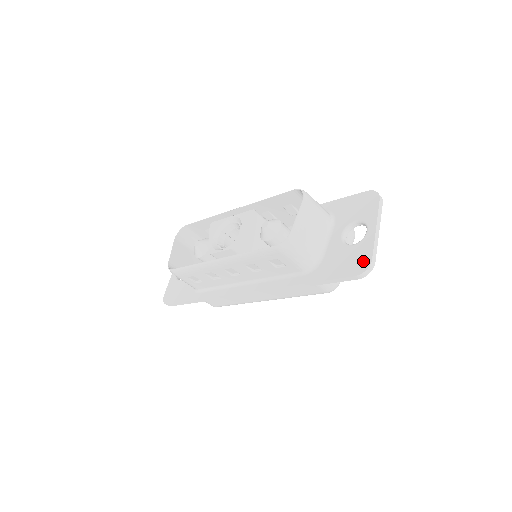
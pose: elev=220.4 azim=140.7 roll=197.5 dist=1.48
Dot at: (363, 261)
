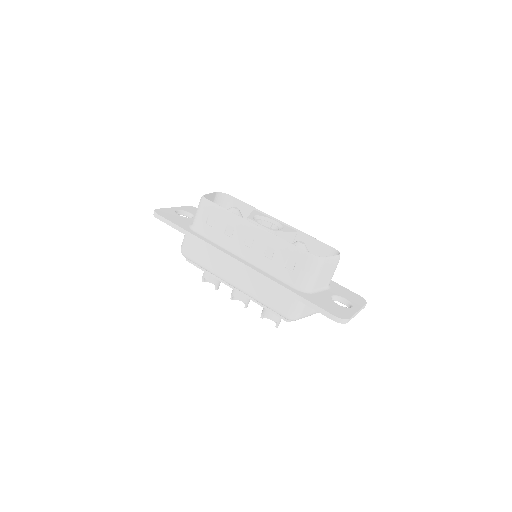
Dot at: (343, 314)
